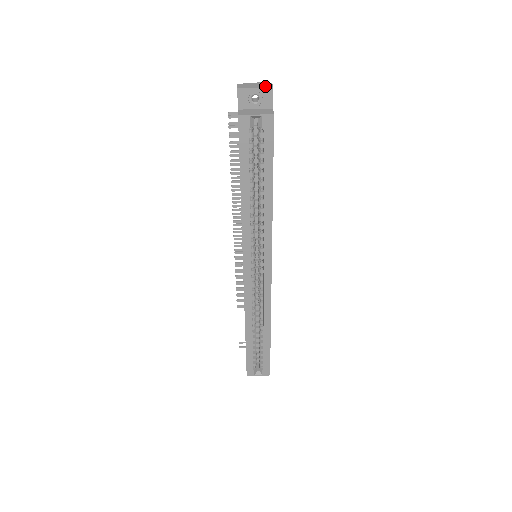
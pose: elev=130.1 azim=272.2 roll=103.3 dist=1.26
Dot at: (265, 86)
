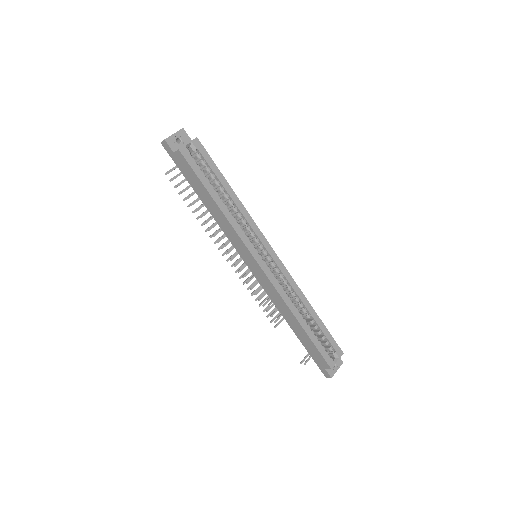
Dot at: (178, 131)
